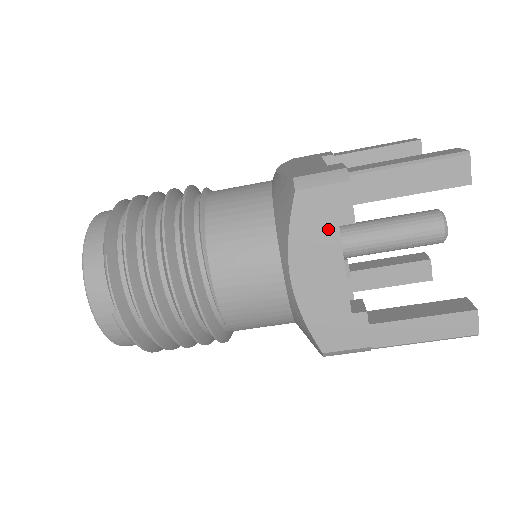
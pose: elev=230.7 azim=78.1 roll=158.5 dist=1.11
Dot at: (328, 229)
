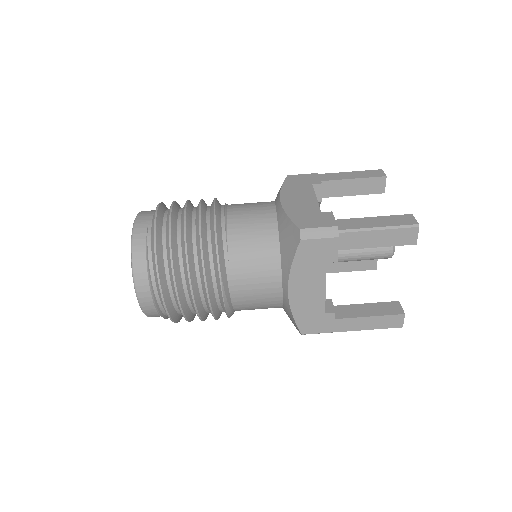
Dot at: (305, 185)
